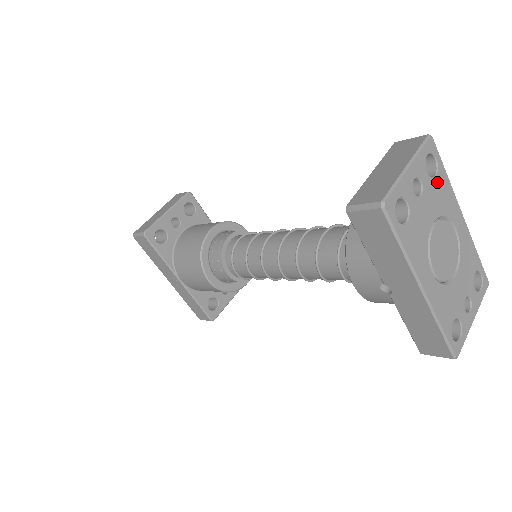
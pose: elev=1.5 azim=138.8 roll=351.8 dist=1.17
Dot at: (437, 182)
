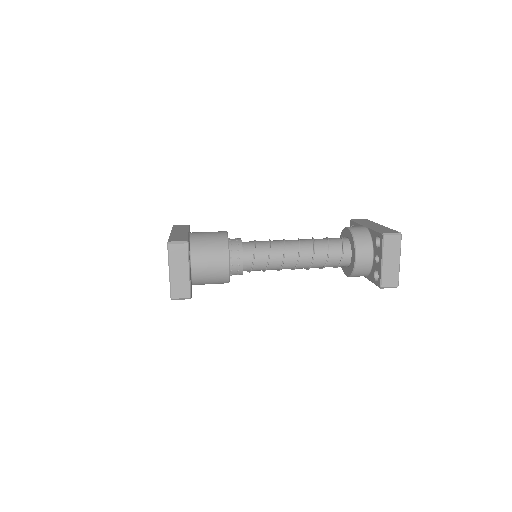
Dot at: occluded
